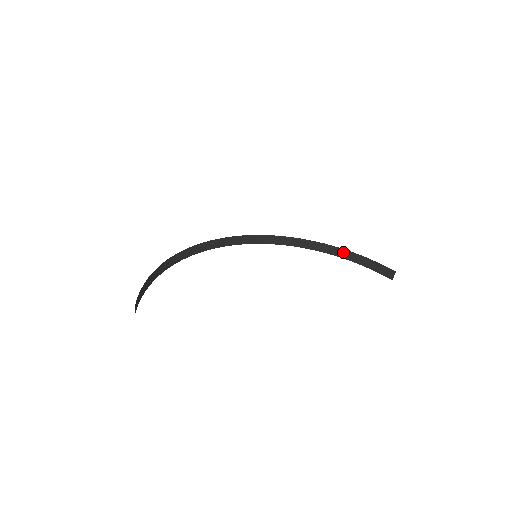
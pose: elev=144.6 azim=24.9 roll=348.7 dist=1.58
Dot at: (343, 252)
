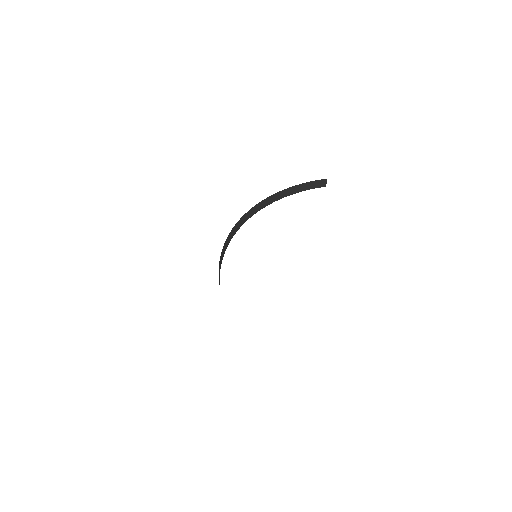
Dot at: (280, 194)
